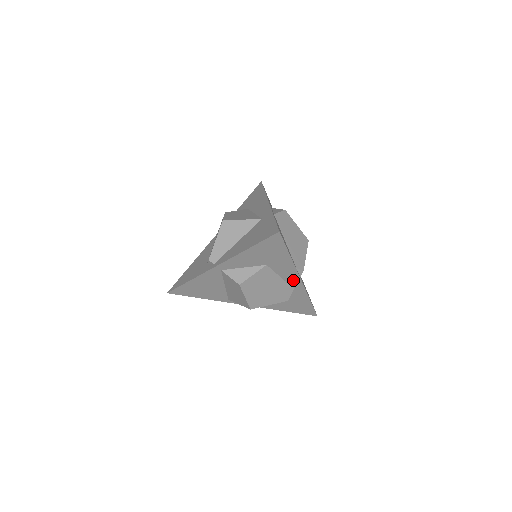
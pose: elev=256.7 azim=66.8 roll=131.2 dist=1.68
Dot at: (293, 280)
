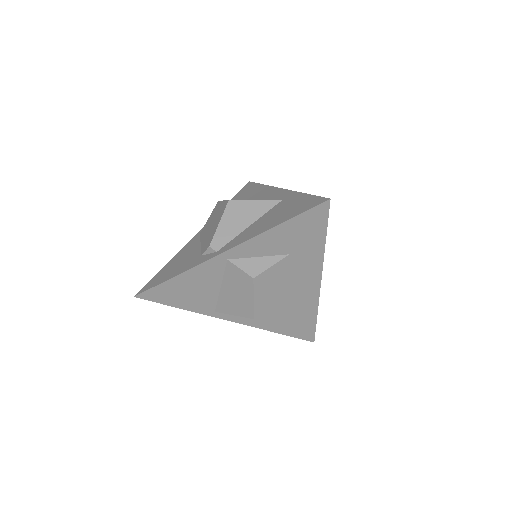
Dot at: (311, 282)
